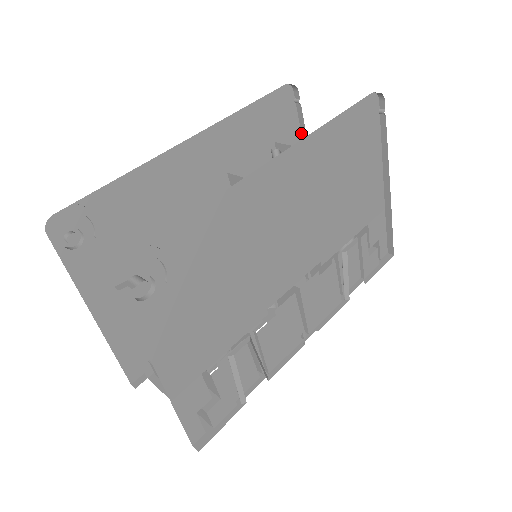
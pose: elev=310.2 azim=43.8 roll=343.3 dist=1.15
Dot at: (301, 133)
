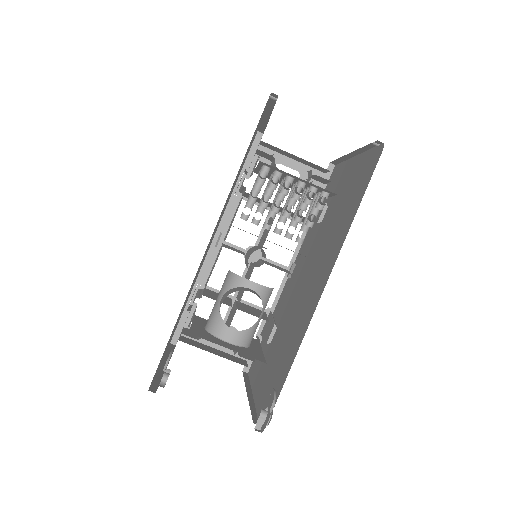
Dot at: (266, 106)
